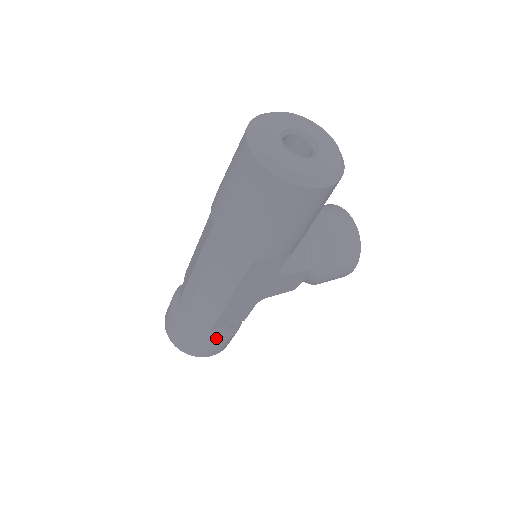
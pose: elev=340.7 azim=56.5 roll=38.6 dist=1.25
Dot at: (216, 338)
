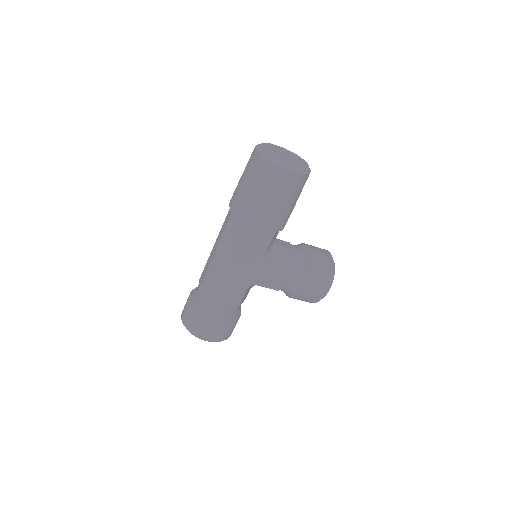
Dot at: (214, 316)
